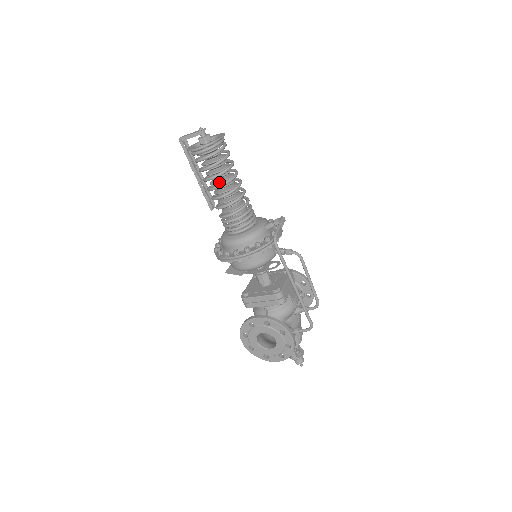
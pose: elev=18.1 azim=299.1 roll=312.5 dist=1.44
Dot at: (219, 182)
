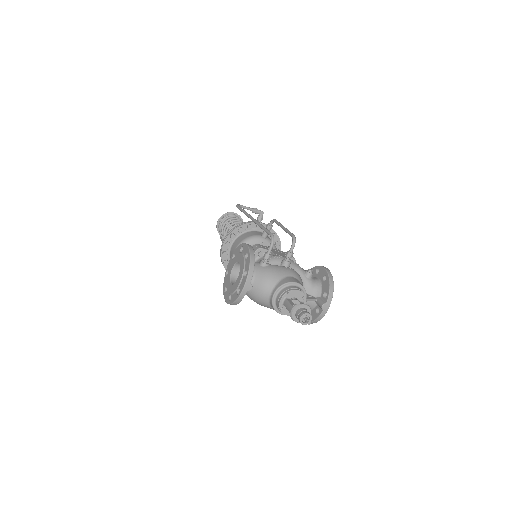
Dot at: occluded
